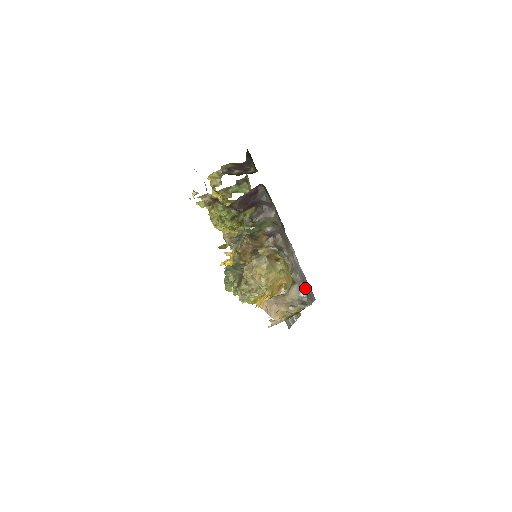
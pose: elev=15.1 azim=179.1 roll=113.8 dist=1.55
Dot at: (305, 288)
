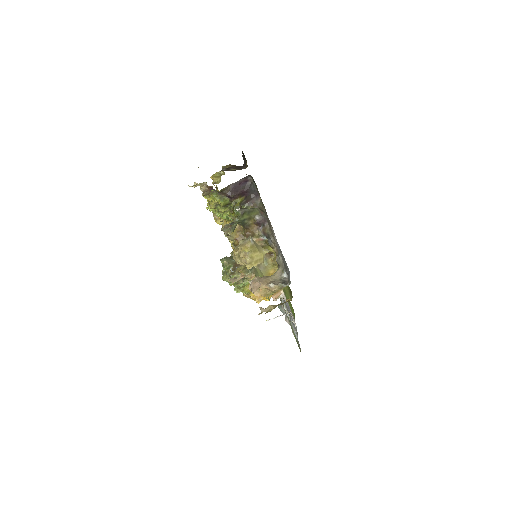
Dot at: (285, 267)
